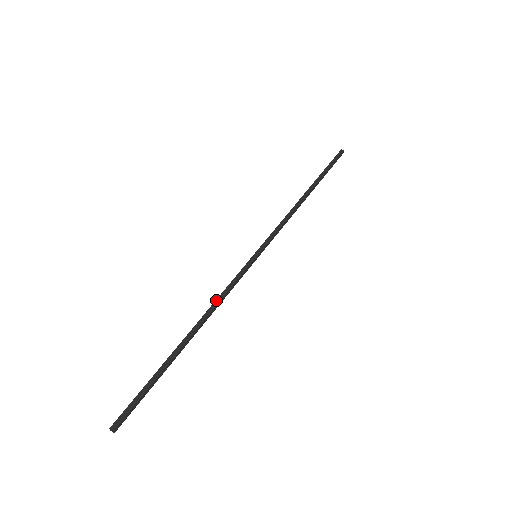
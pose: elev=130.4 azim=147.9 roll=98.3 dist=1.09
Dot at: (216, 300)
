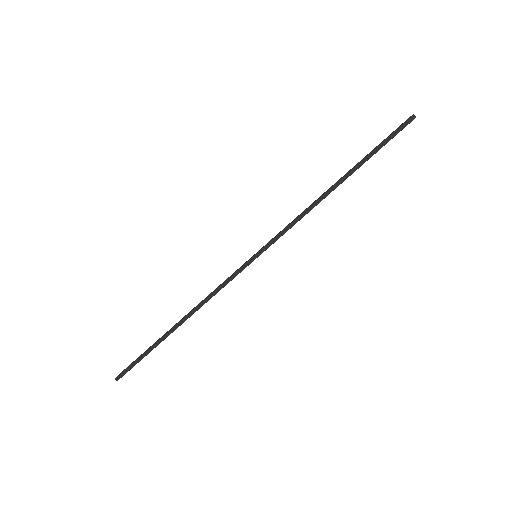
Dot at: (207, 297)
